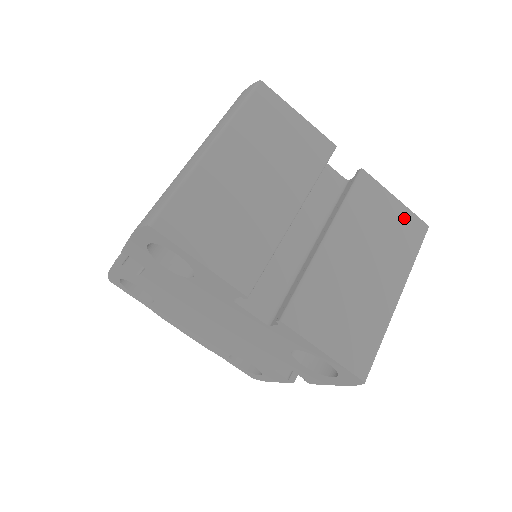
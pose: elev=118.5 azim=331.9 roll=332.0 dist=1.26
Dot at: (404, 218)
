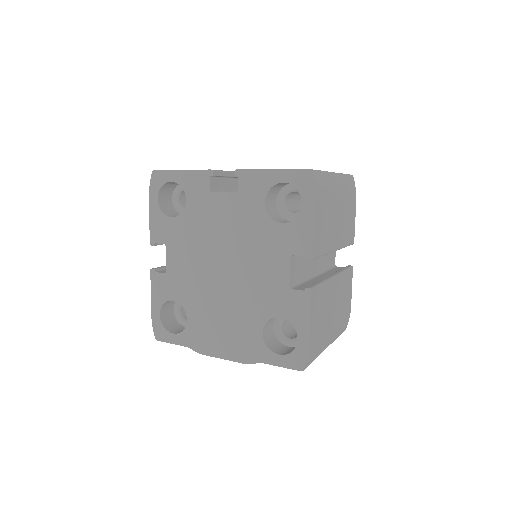
Dot at: occluded
